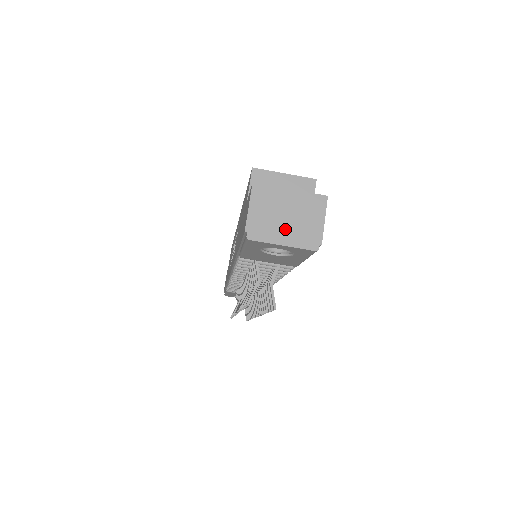
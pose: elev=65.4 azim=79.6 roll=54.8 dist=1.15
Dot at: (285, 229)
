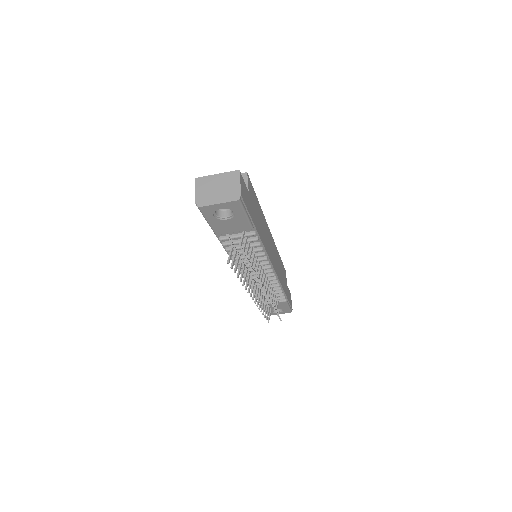
Dot at: (218, 195)
